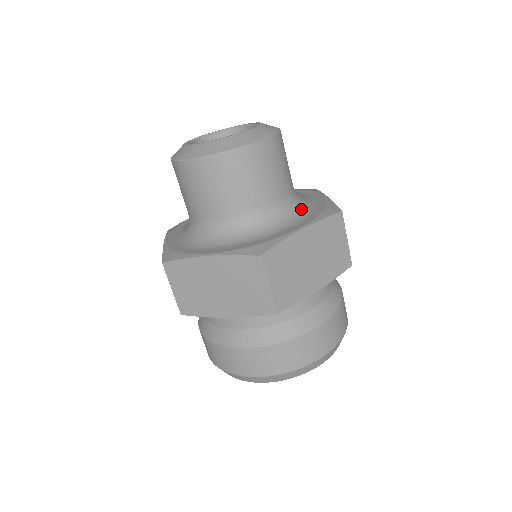
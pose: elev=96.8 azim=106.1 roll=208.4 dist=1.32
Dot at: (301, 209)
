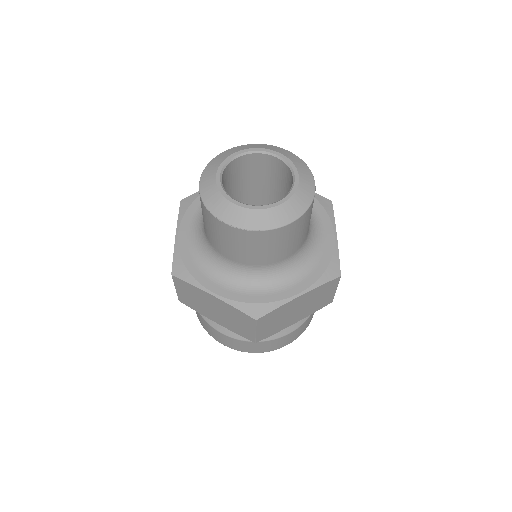
Dot at: (307, 260)
